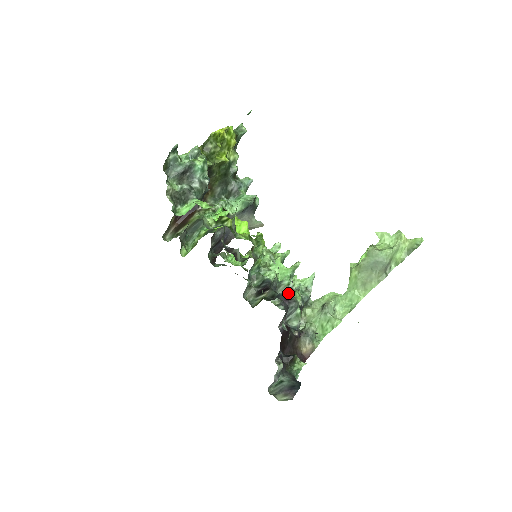
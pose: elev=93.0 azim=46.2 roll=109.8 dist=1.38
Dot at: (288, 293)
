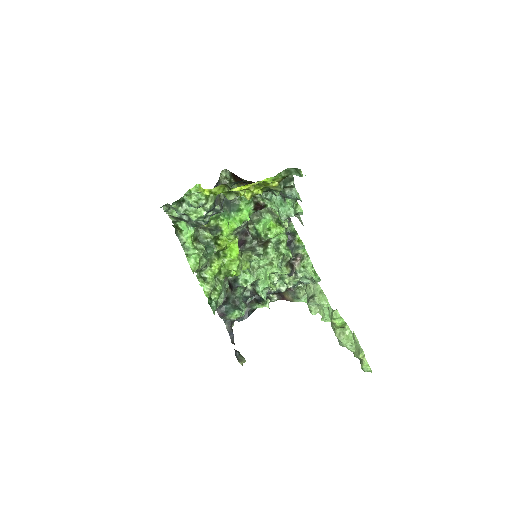
Dot at: (226, 312)
